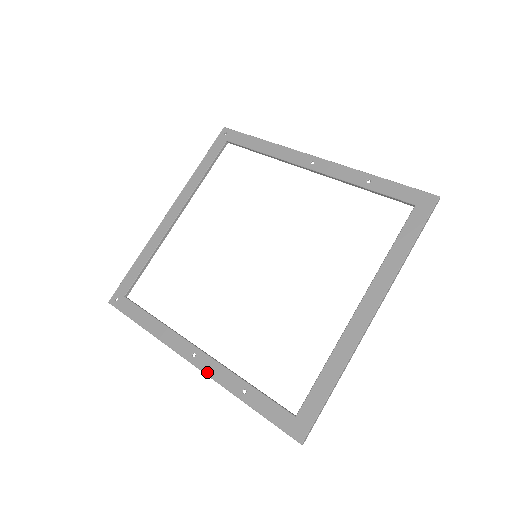
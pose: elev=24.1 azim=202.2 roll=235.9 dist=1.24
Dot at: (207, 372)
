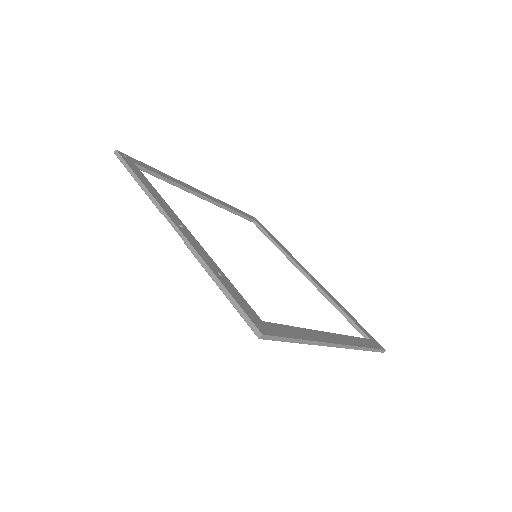
Dot at: (189, 240)
